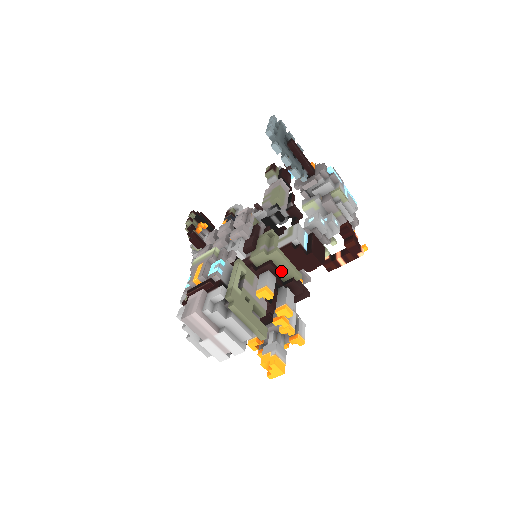
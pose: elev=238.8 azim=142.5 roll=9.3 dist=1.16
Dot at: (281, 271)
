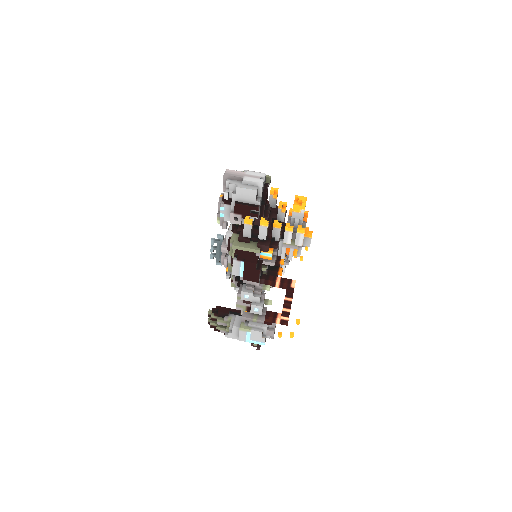
Dot at: occluded
